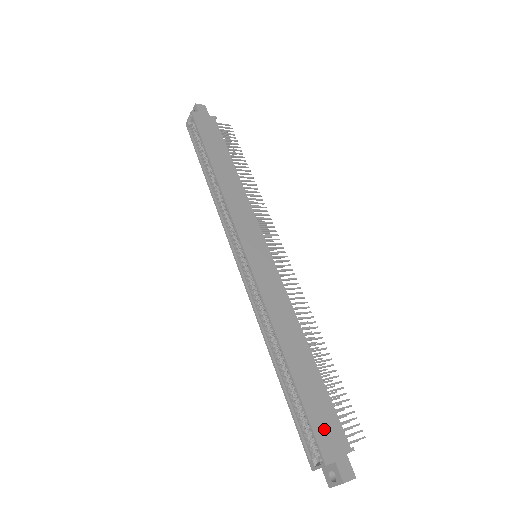
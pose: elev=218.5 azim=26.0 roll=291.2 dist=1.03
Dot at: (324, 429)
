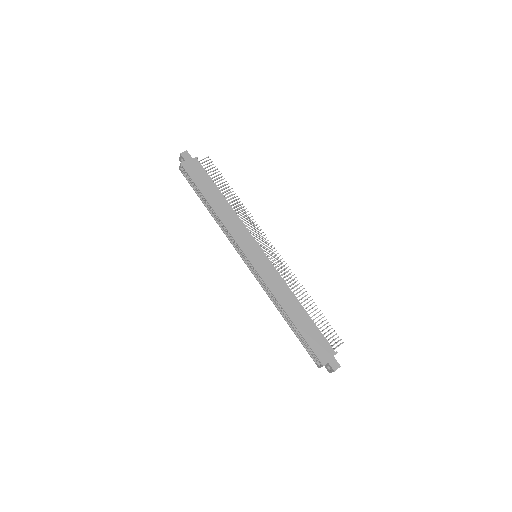
Dot at: (319, 348)
